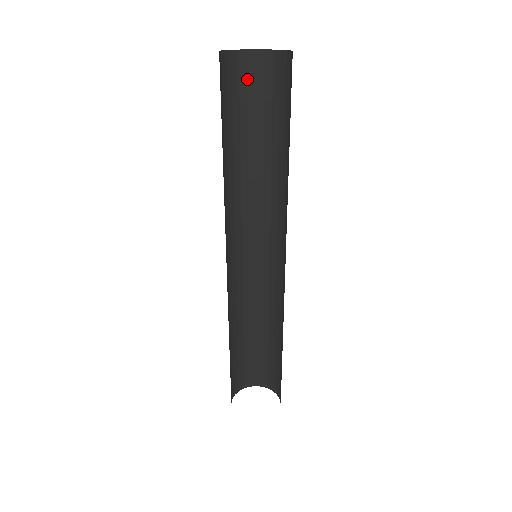
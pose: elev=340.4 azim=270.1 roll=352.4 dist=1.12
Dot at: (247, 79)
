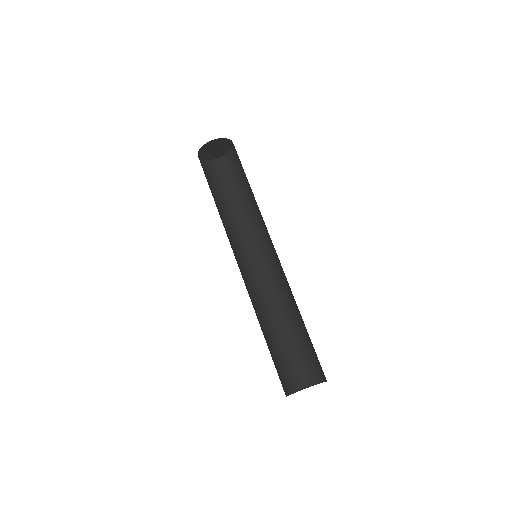
Dot at: (211, 173)
